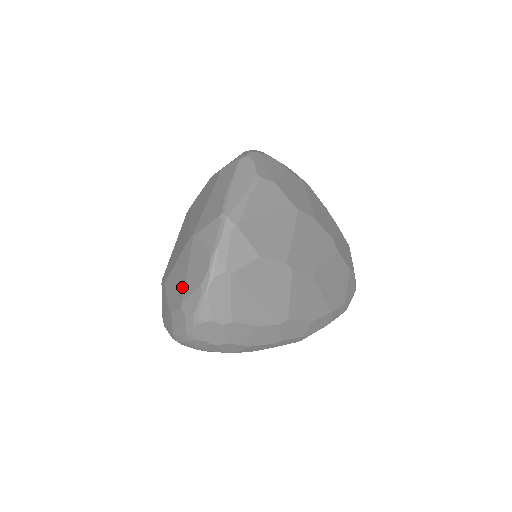
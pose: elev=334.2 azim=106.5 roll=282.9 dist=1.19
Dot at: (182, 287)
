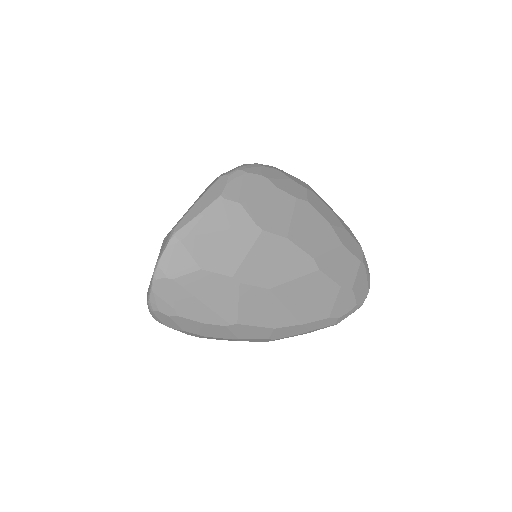
Dot at: occluded
